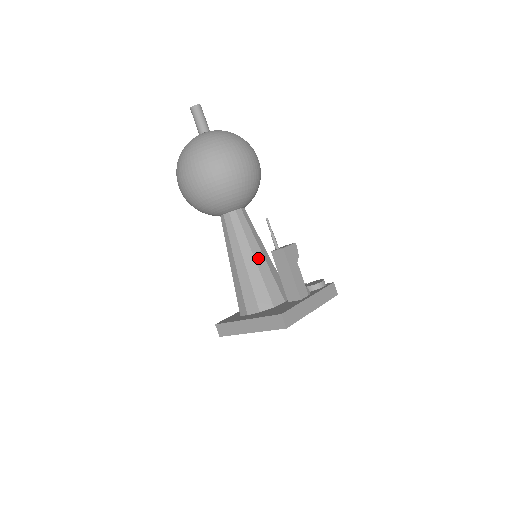
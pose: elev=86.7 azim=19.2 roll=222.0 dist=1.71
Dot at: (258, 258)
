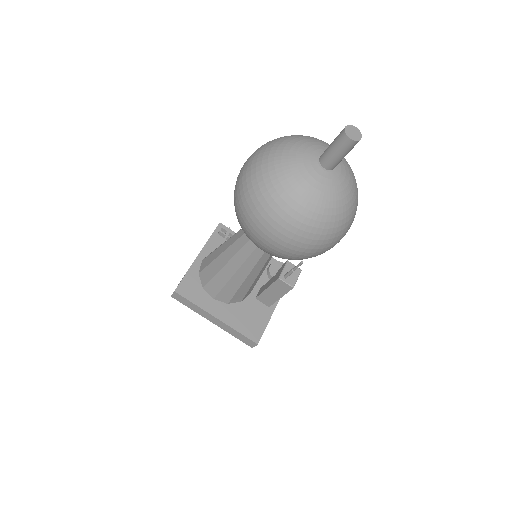
Dot at: (261, 272)
